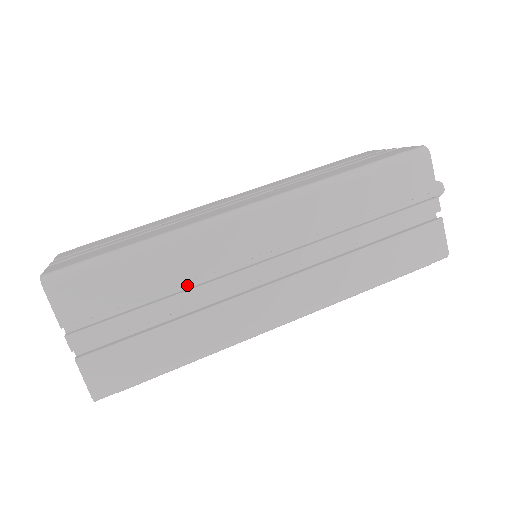
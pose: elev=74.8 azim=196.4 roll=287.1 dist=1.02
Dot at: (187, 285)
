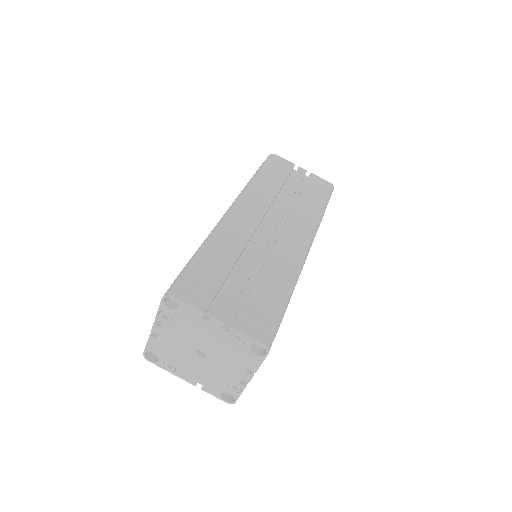
Dot at: (242, 260)
